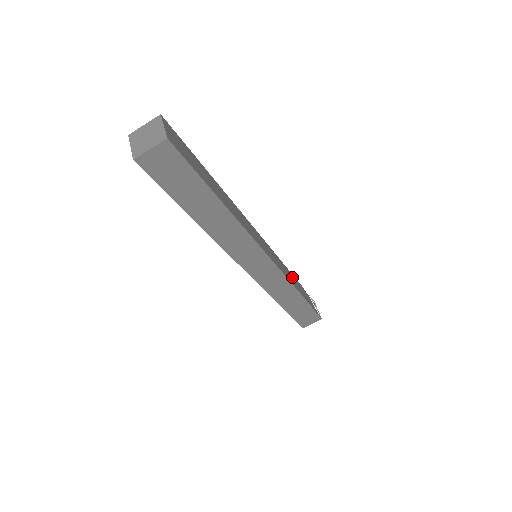
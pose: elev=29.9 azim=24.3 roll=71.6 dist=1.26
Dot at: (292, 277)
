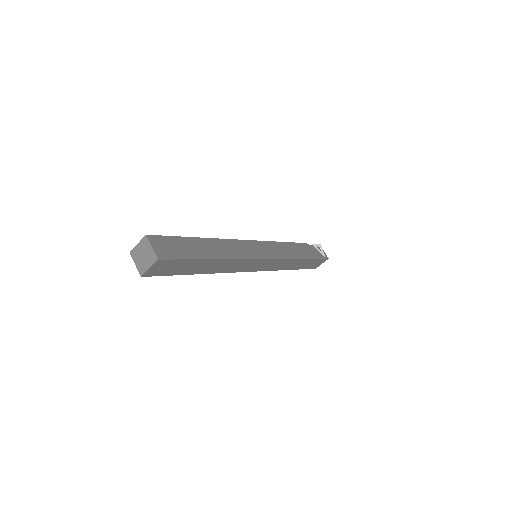
Dot at: (292, 247)
